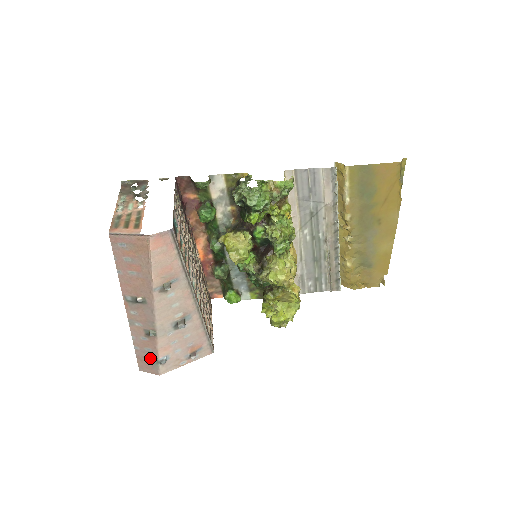
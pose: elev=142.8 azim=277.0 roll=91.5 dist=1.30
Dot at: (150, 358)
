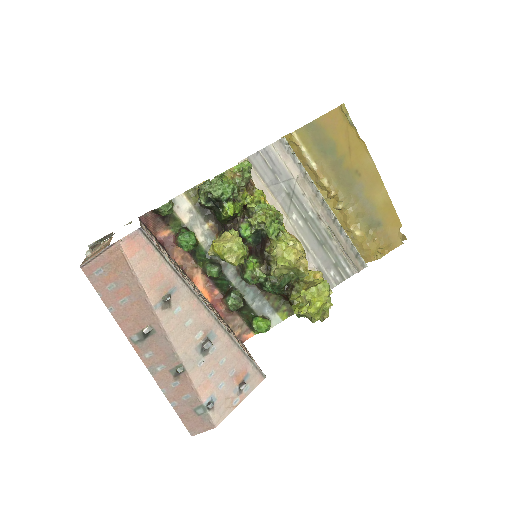
Dot at: (194, 409)
